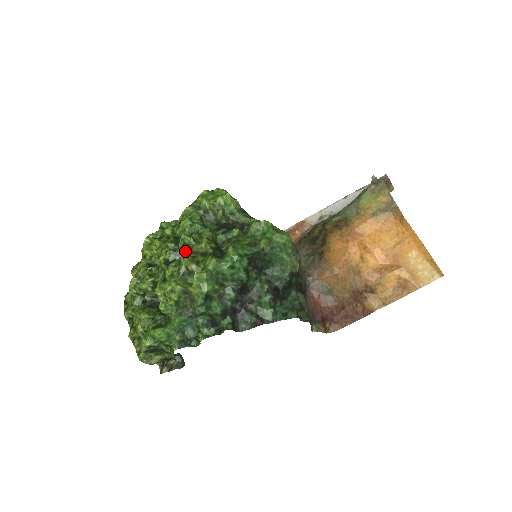
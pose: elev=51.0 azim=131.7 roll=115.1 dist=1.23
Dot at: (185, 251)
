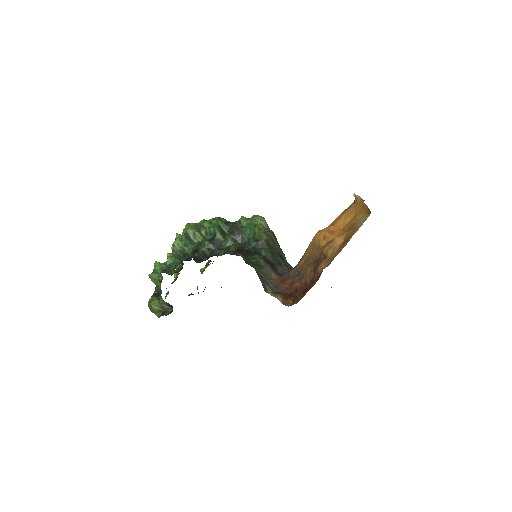
Dot at: occluded
